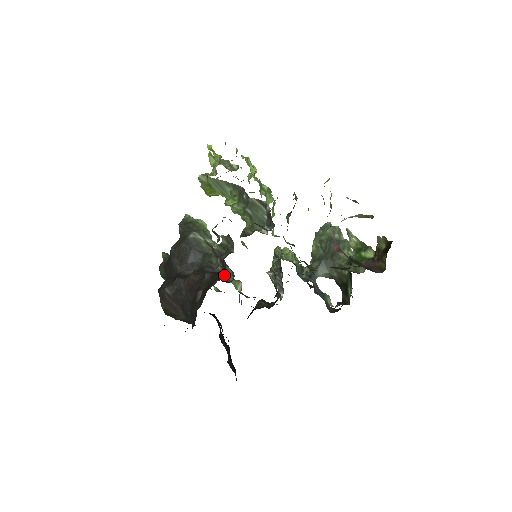
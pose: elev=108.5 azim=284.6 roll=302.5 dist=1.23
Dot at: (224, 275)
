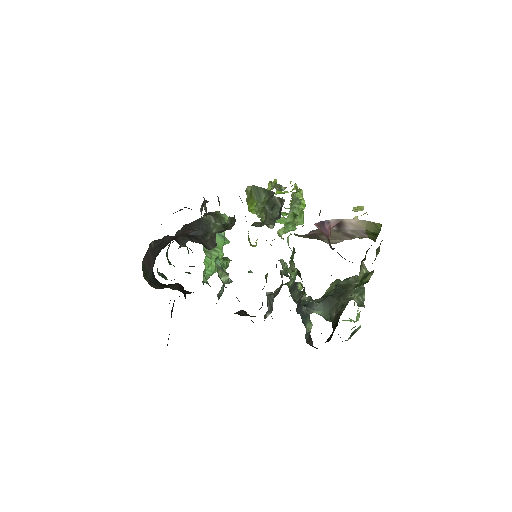
Dot at: occluded
